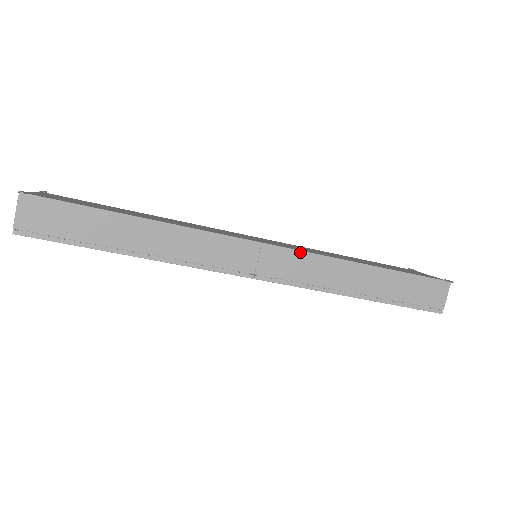
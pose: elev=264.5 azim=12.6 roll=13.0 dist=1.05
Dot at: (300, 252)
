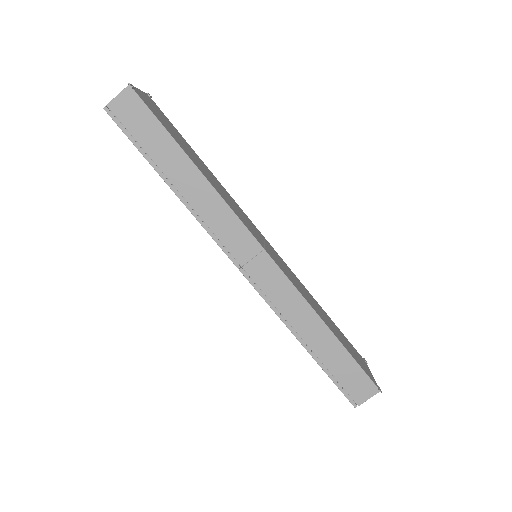
Dot at: (286, 278)
